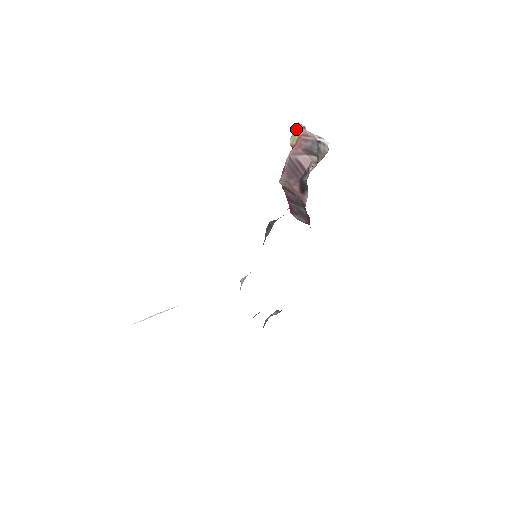
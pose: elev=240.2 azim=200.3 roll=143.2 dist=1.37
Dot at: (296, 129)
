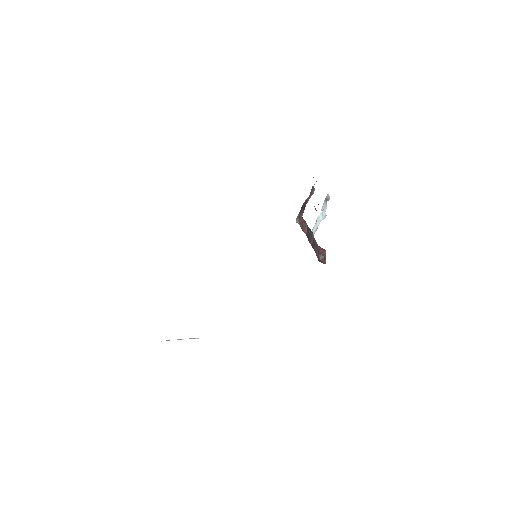
Dot at: occluded
